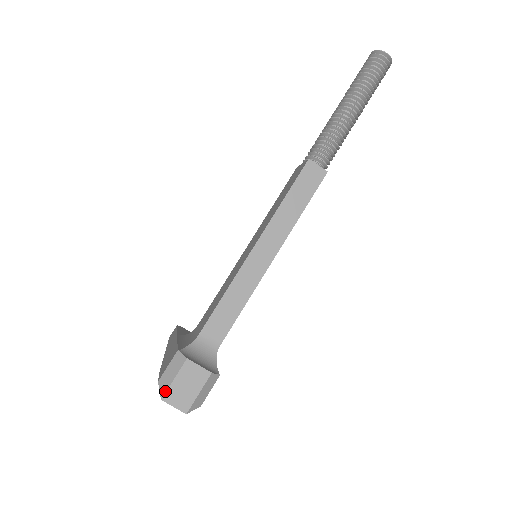
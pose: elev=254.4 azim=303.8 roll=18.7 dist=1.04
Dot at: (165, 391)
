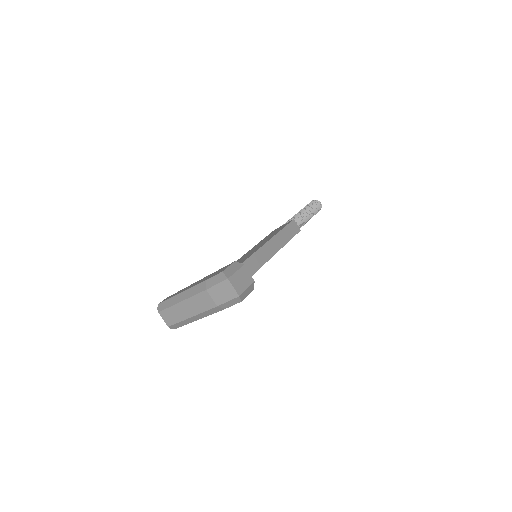
Dot at: (230, 275)
